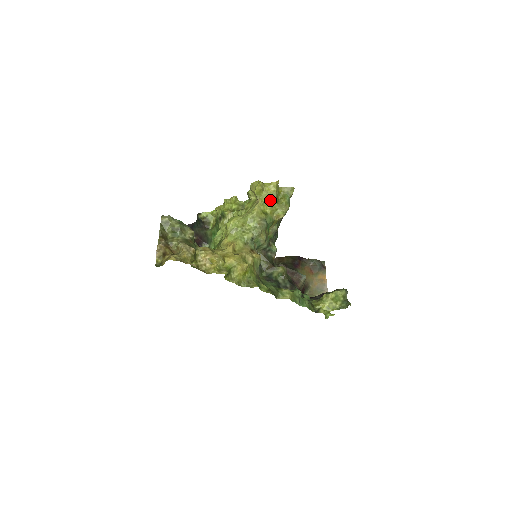
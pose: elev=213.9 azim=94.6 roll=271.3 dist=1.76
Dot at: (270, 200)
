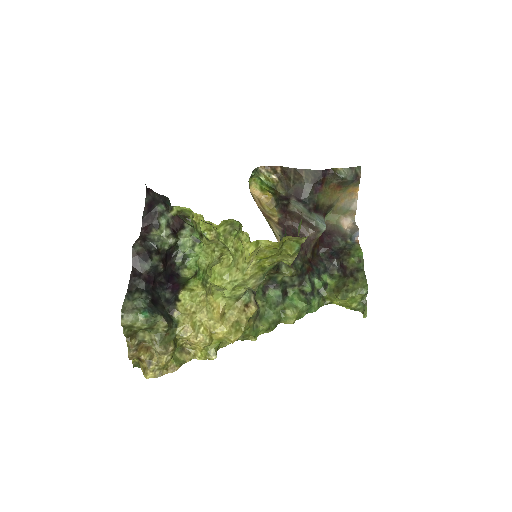
Dot at: (269, 256)
